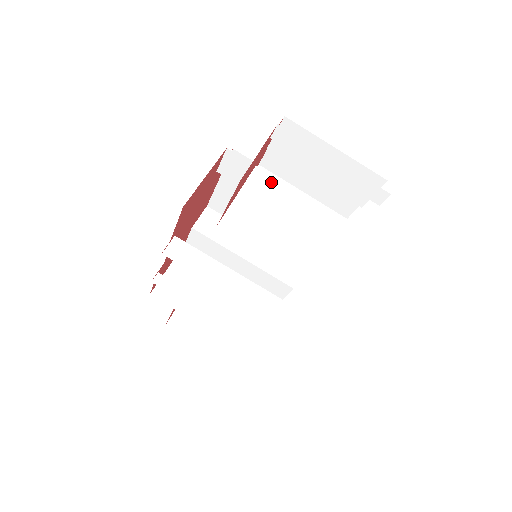
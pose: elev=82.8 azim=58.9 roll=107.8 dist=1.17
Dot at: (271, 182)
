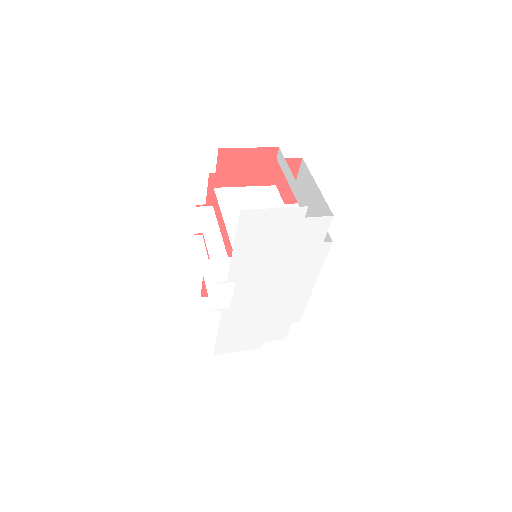
Dot at: (275, 195)
